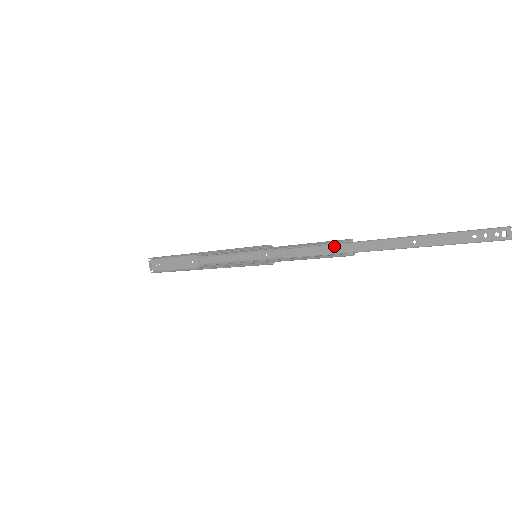
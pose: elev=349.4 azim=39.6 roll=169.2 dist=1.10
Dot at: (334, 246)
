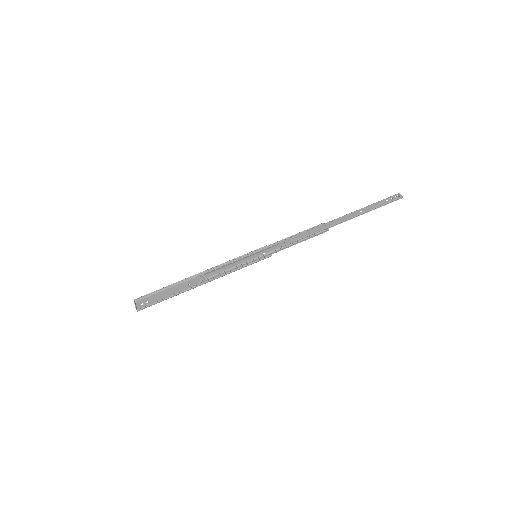
Dot at: (316, 228)
